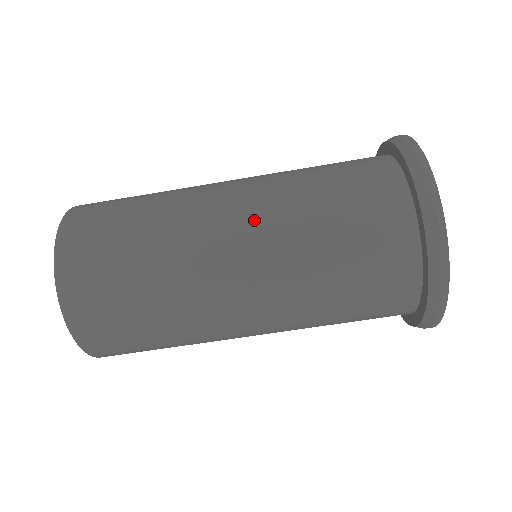
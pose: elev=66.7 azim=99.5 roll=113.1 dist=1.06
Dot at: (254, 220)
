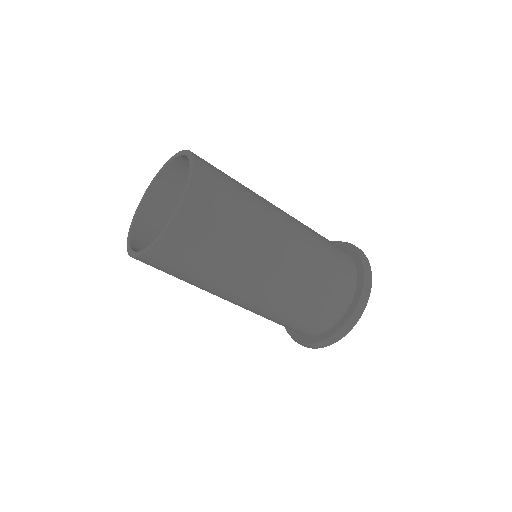
Dot at: (296, 226)
